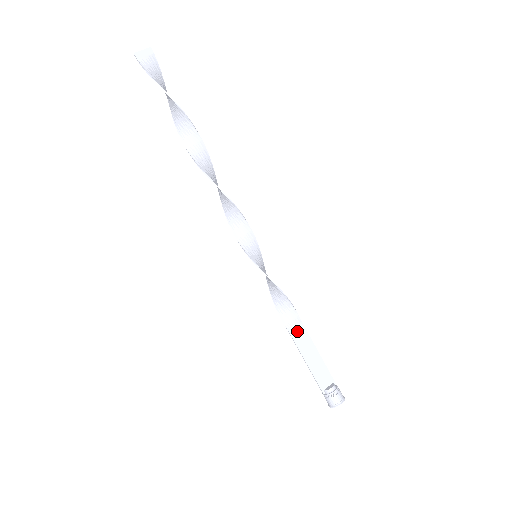
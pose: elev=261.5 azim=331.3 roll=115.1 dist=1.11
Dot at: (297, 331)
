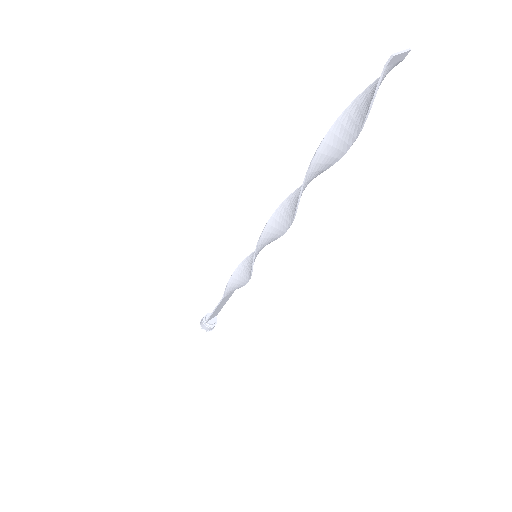
Dot at: (228, 296)
